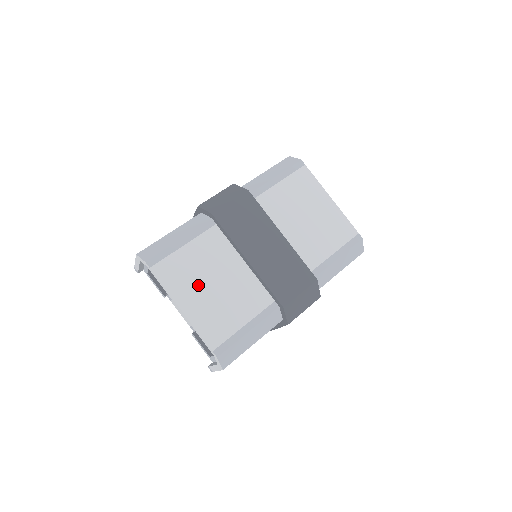
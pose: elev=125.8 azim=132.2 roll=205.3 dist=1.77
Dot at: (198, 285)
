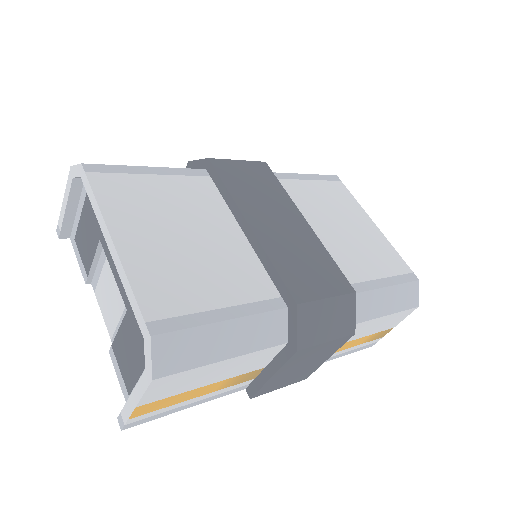
Dot at: (156, 224)
